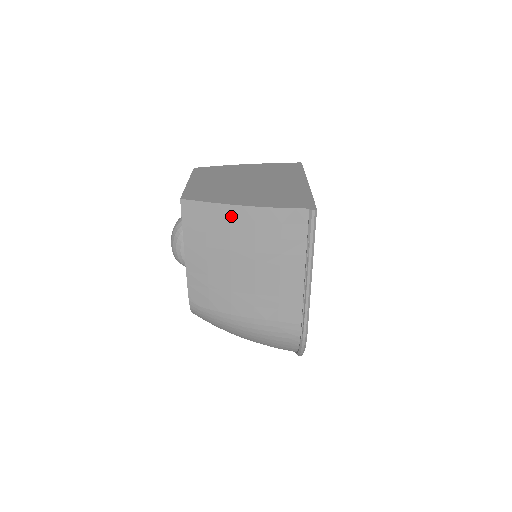
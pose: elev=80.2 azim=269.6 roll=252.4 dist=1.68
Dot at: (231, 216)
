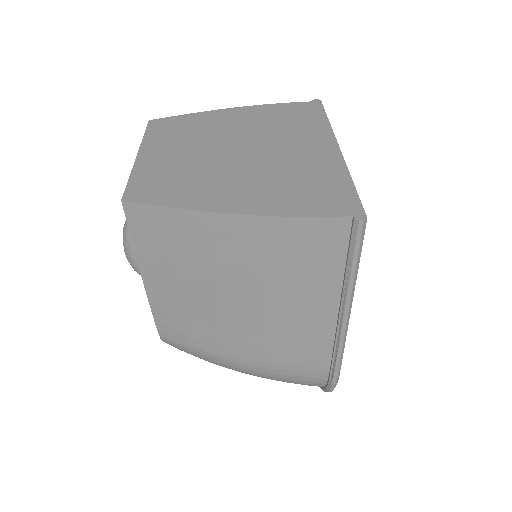
Dot at: (213, 230)
